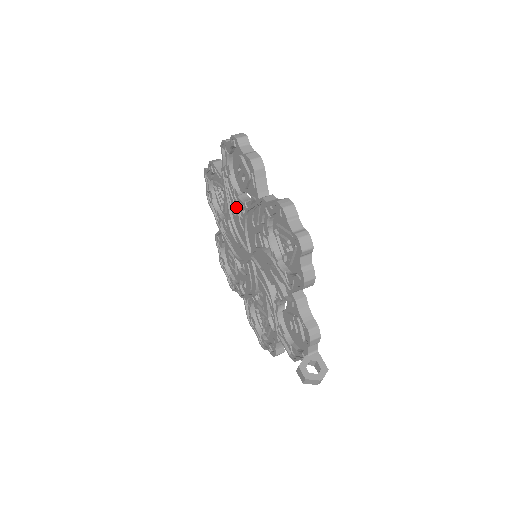
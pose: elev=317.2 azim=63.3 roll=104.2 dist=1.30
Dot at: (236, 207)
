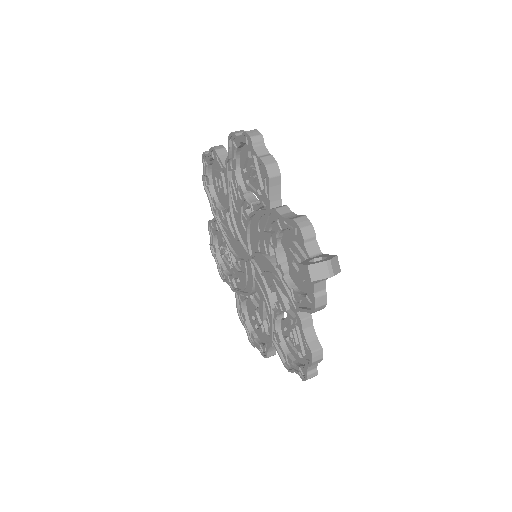
Dot at: (228, 227)
